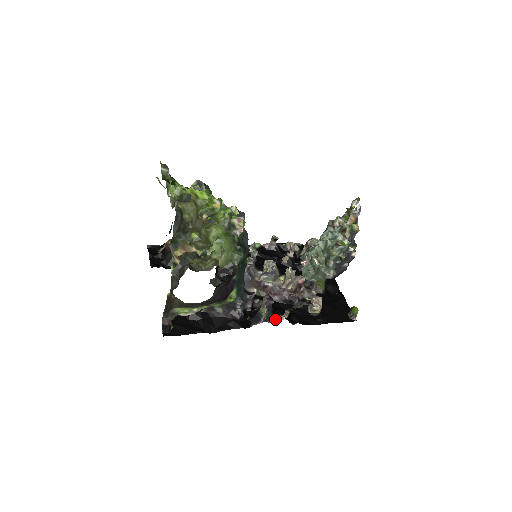
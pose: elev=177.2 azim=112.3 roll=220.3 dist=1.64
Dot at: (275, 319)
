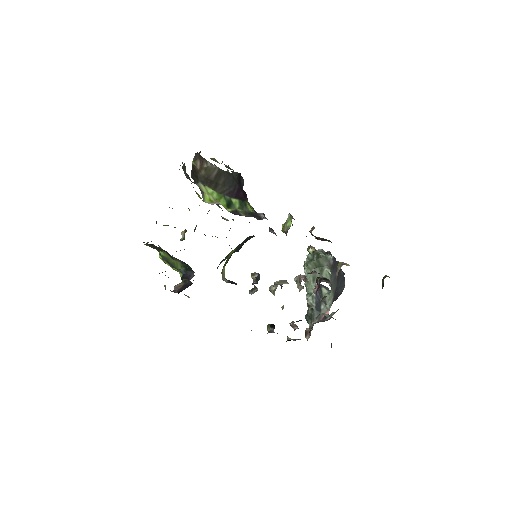
Dot at: occluded
